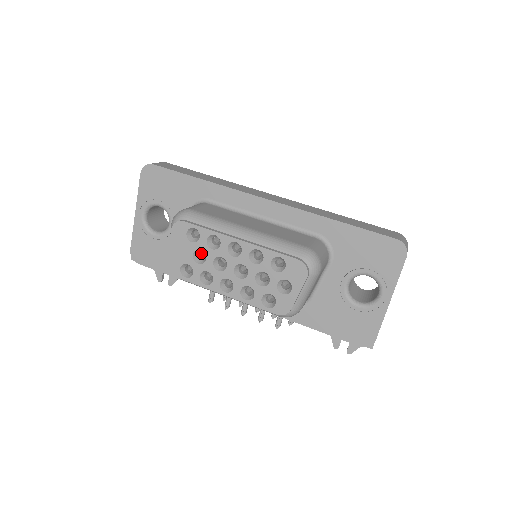
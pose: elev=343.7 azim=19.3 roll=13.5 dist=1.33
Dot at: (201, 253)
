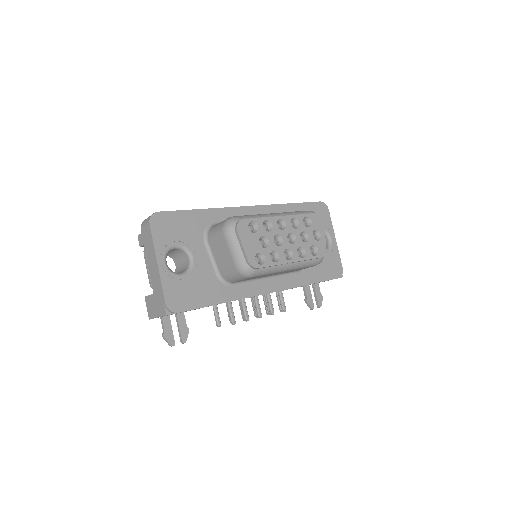
Dot at: occluded
